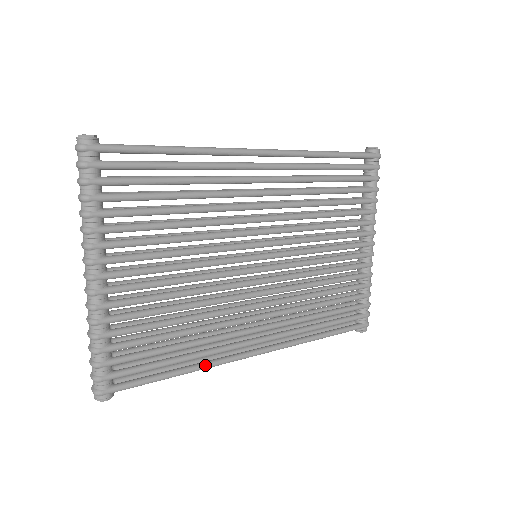
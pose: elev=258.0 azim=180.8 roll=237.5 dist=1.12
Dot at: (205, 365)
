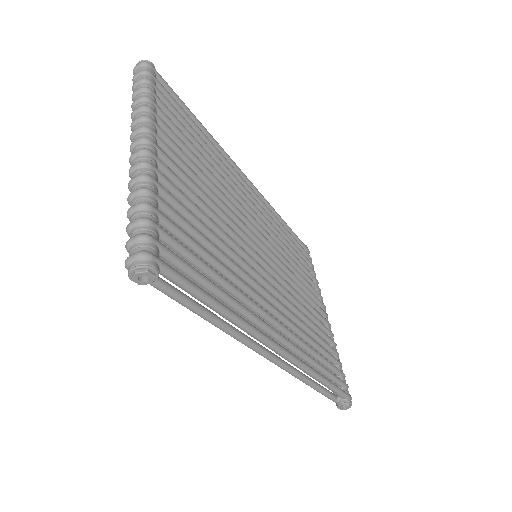
Dot at: (243, 319)
